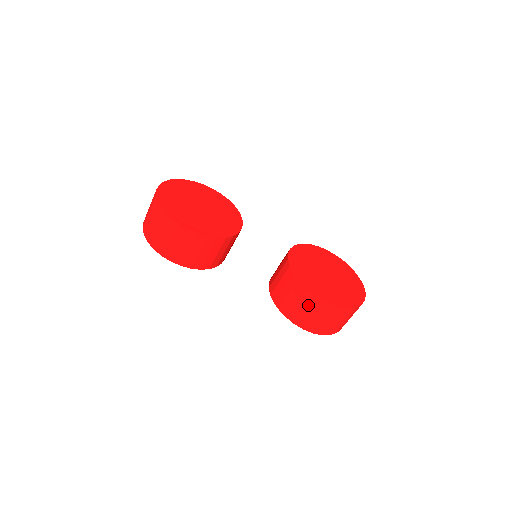
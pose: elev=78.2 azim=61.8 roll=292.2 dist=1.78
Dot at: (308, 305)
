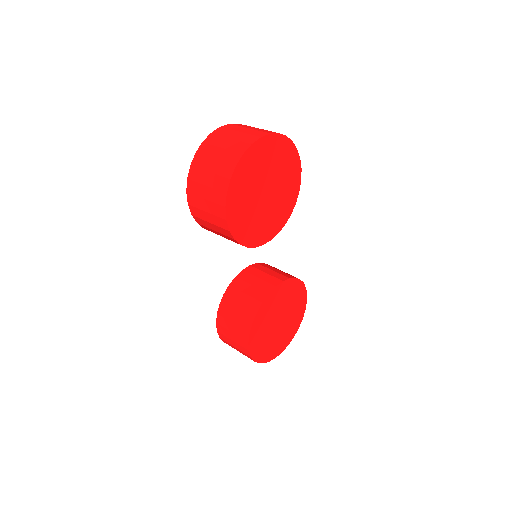
Dot at: (237, 335)
